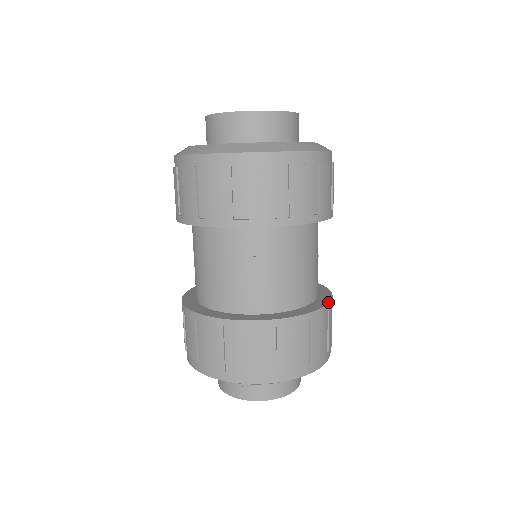
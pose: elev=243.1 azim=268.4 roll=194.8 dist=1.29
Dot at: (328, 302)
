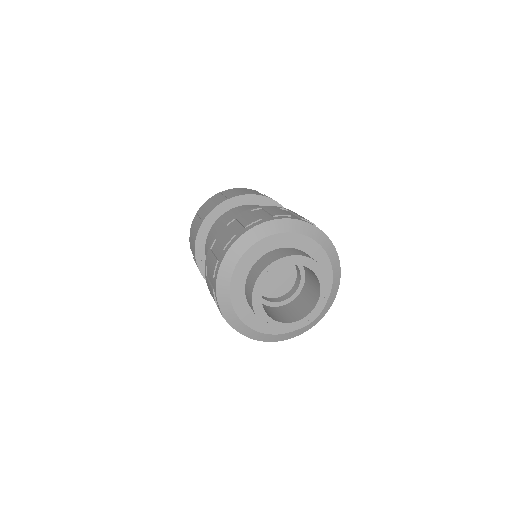
Dot at: occluded
